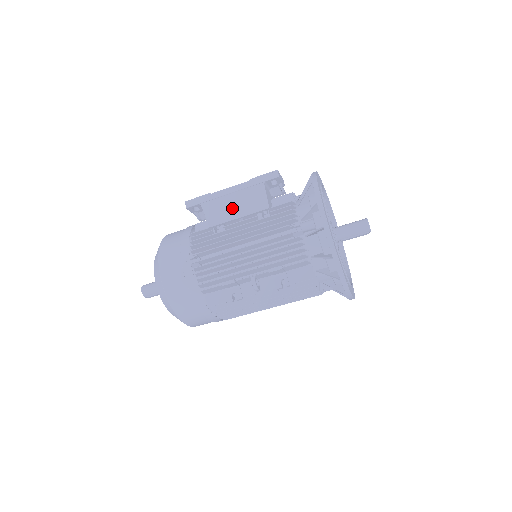
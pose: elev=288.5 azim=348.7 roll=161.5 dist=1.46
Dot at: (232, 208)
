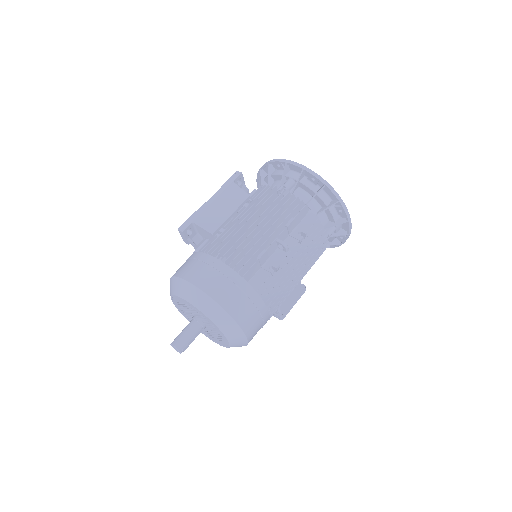
Dot at: (221, 211)
